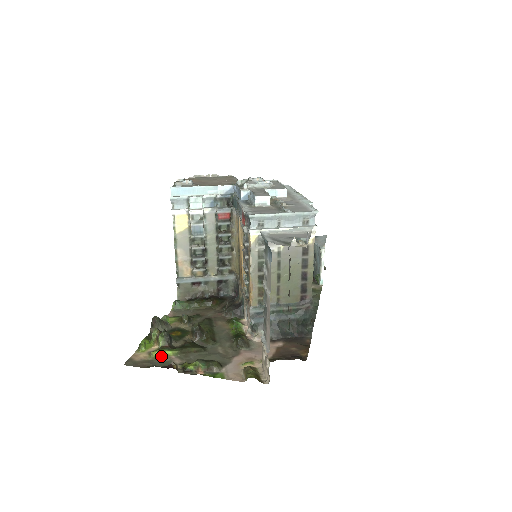
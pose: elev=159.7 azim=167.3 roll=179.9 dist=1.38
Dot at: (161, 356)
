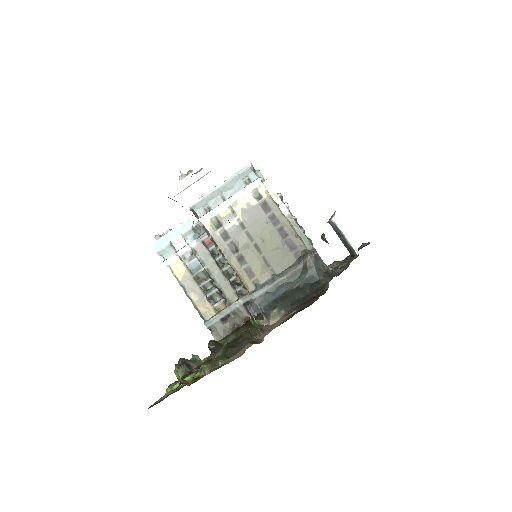
Dot at: (181, 385)
